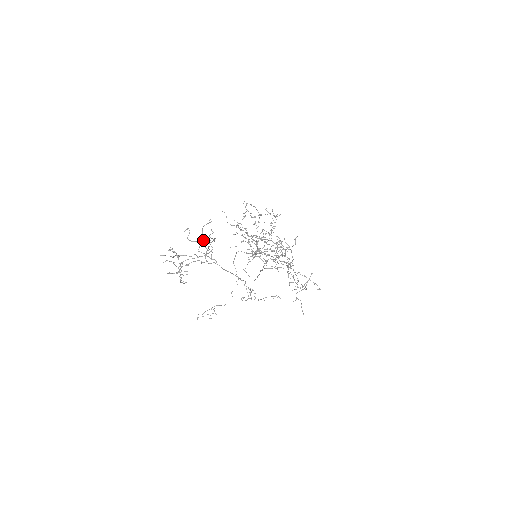
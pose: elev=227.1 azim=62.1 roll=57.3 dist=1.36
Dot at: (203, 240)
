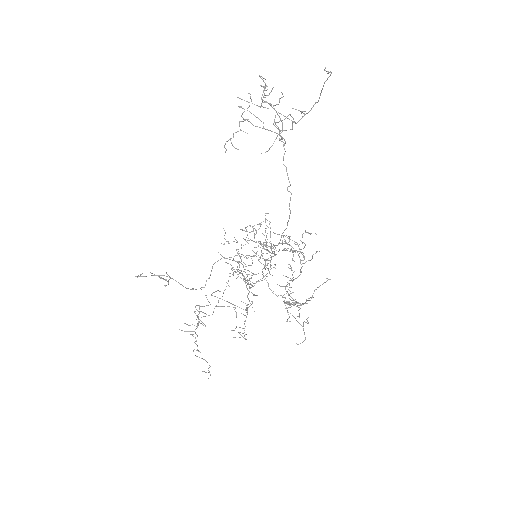
Dot at: occluded
